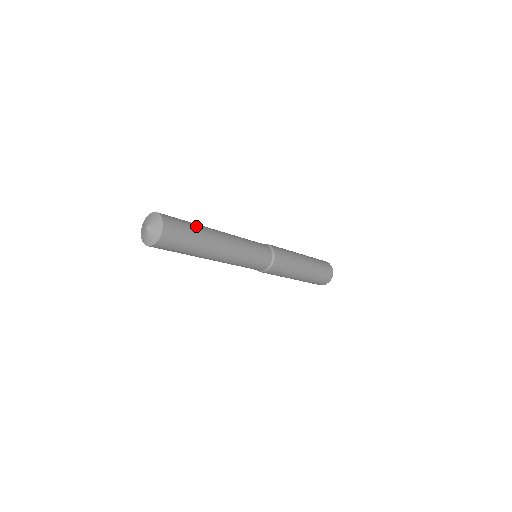
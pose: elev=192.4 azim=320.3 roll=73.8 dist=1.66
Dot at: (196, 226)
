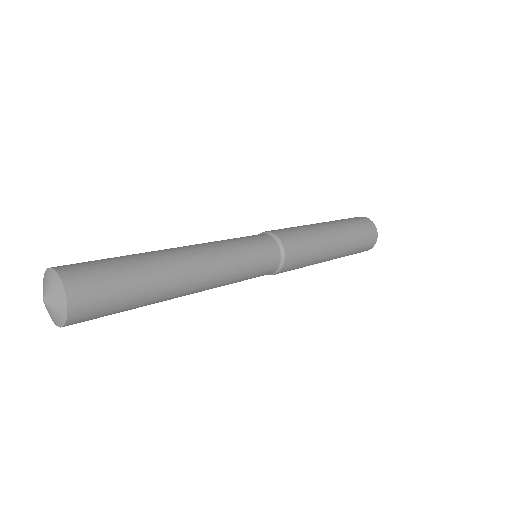
Dot at: (136, 264)
